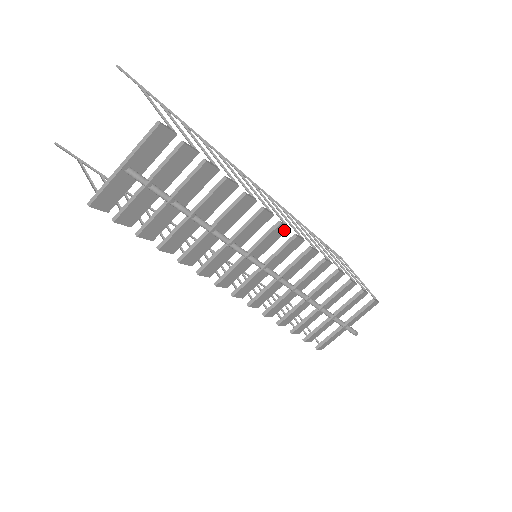
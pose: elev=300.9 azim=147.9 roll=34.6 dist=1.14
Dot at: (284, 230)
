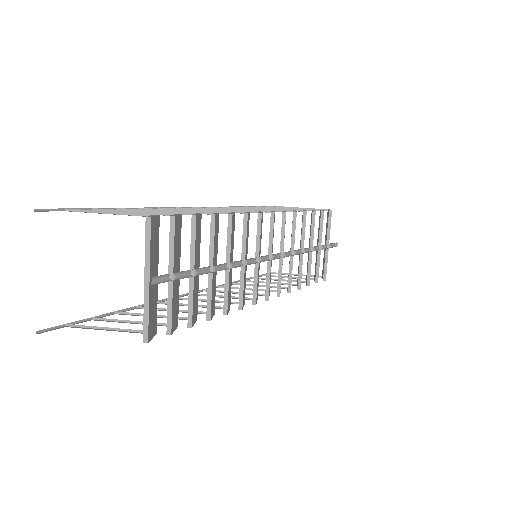
Dot at: (262, 217)
